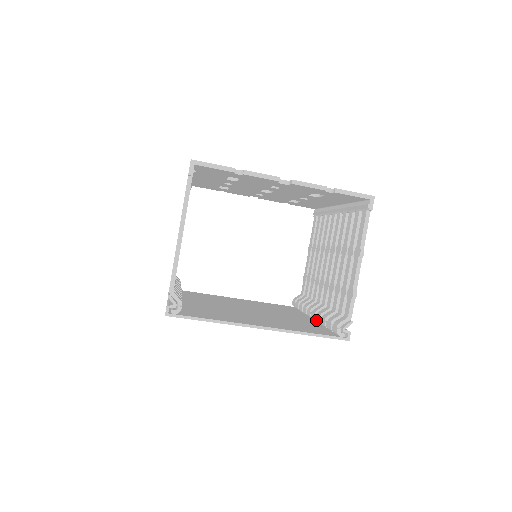
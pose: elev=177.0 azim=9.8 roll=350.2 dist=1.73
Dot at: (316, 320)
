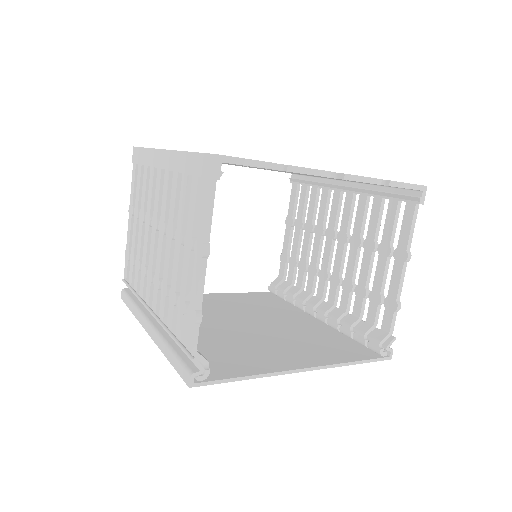
Dot at: (328, 324)
